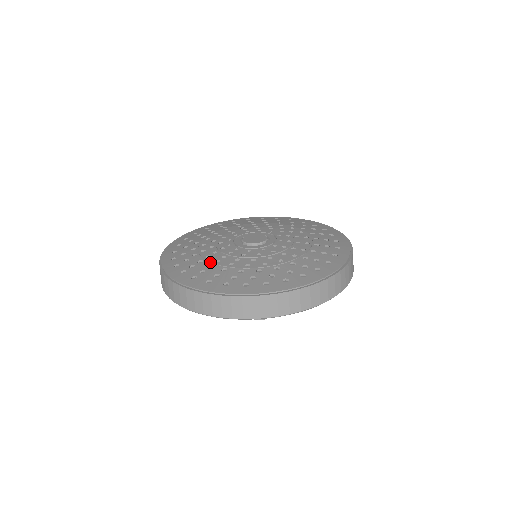
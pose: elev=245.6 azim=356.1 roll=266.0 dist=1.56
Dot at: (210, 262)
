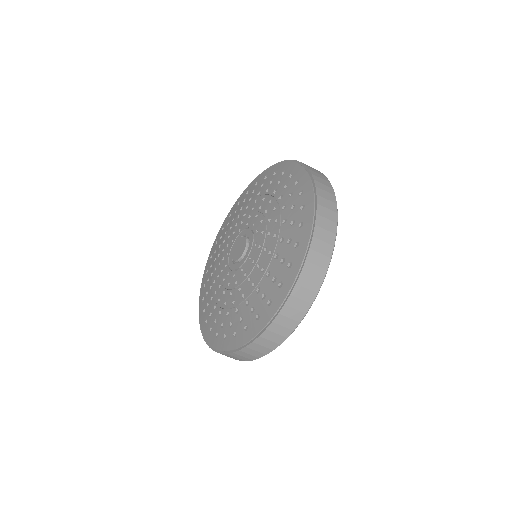
Dot at: (212, 281)
